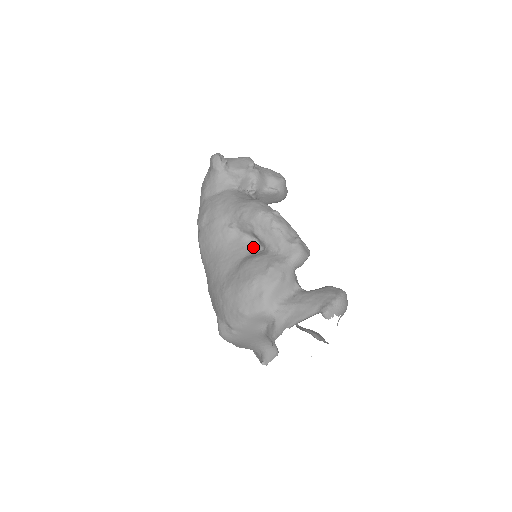
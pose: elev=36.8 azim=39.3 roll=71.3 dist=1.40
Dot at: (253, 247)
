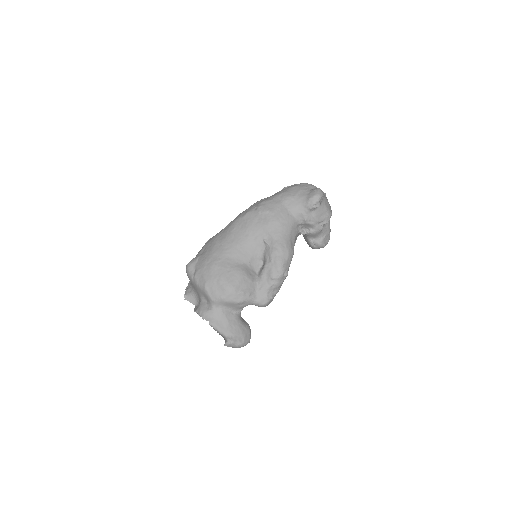
Dot at: (256, 265)
